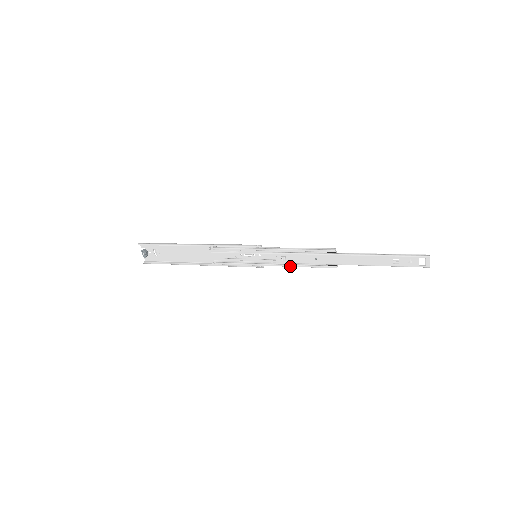
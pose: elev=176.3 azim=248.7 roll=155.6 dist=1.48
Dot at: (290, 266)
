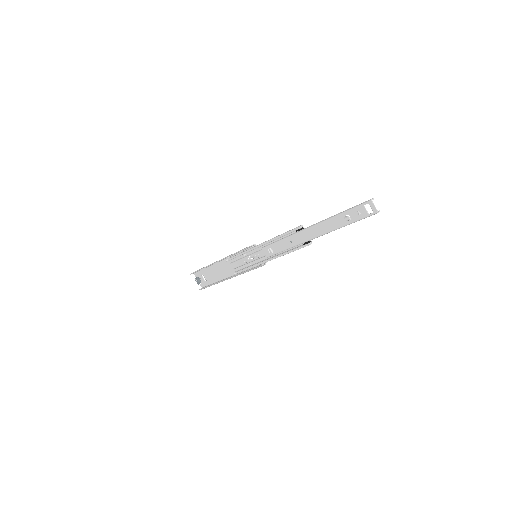
Dot at: (279, 256)
